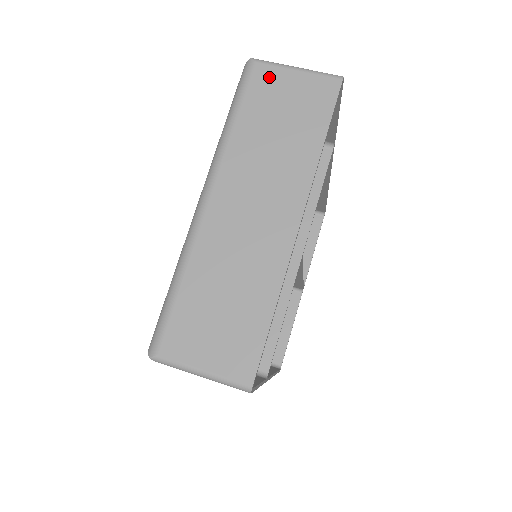
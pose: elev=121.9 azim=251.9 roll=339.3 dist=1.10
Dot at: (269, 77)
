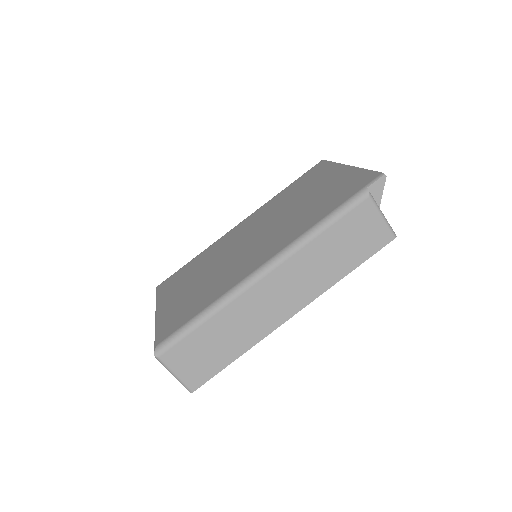
Dot at: occluded
